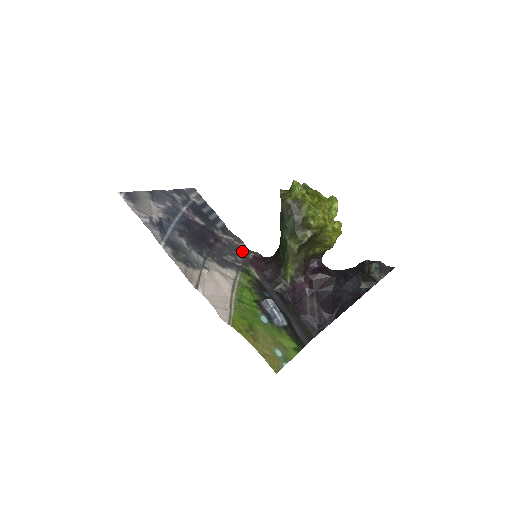
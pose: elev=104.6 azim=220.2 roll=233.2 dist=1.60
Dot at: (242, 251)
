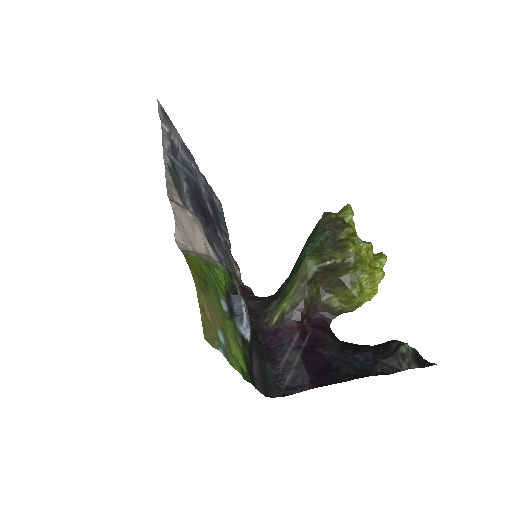
Dot at: (235, 271)
